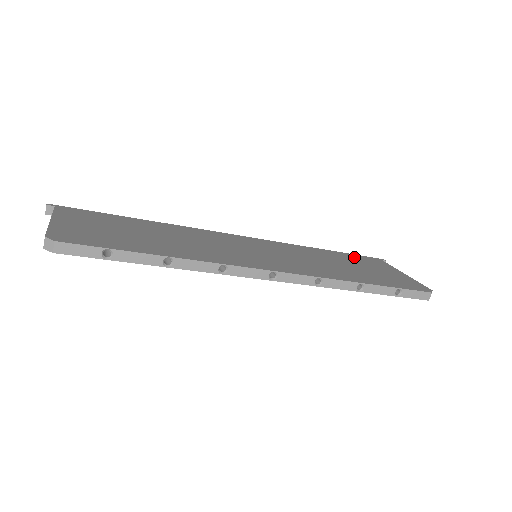
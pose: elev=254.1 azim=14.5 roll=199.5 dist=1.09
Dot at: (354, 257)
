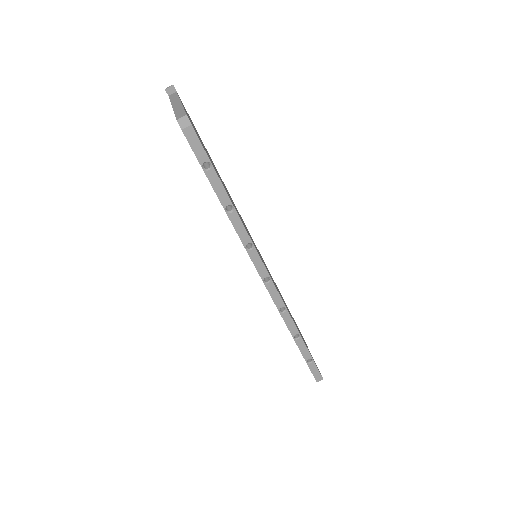
Dot at: occluded
